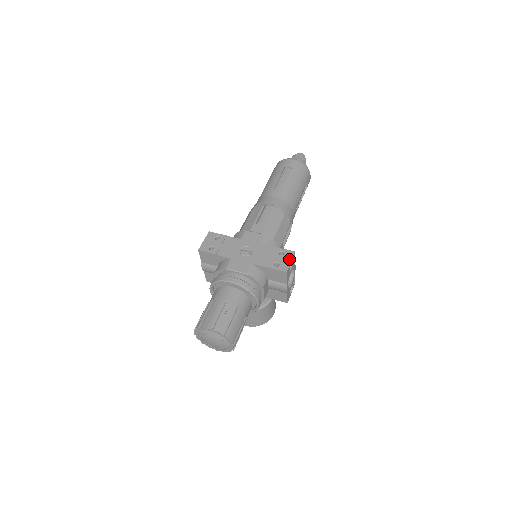
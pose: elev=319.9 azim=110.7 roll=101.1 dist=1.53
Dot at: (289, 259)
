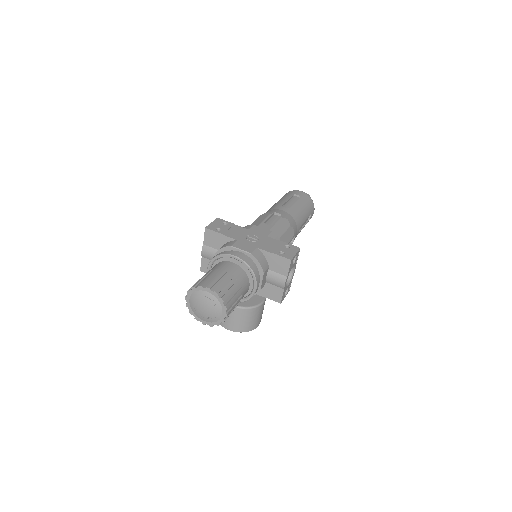
Dot at: (294, 252)
